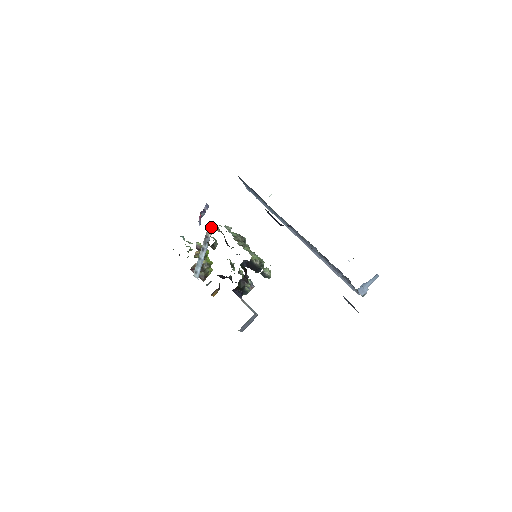
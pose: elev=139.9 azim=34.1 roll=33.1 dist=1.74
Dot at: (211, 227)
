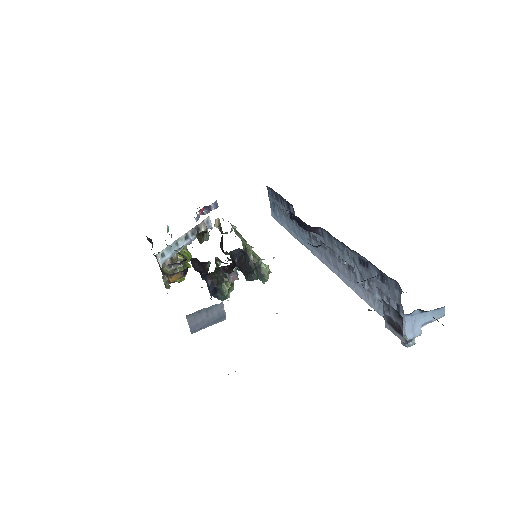
Dot at: (210, 223)
